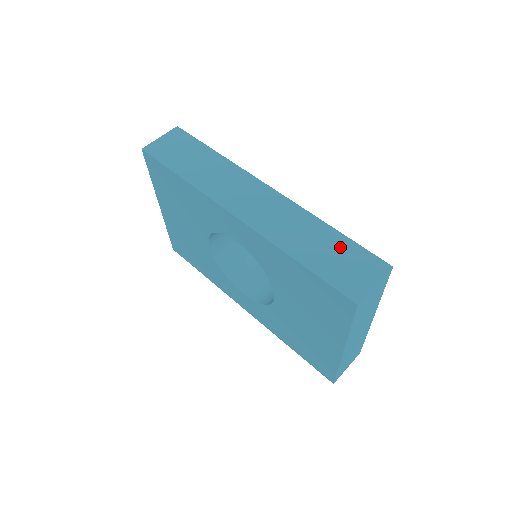
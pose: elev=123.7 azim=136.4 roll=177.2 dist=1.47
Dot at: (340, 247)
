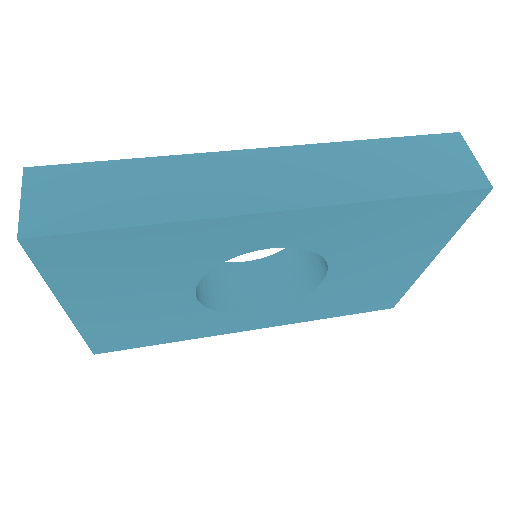
Dot at: (406, 151)
